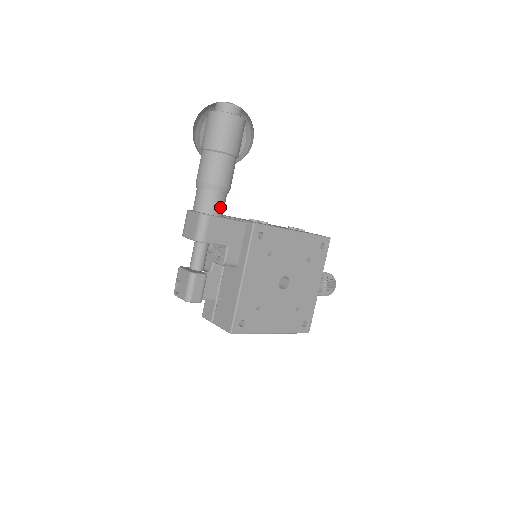
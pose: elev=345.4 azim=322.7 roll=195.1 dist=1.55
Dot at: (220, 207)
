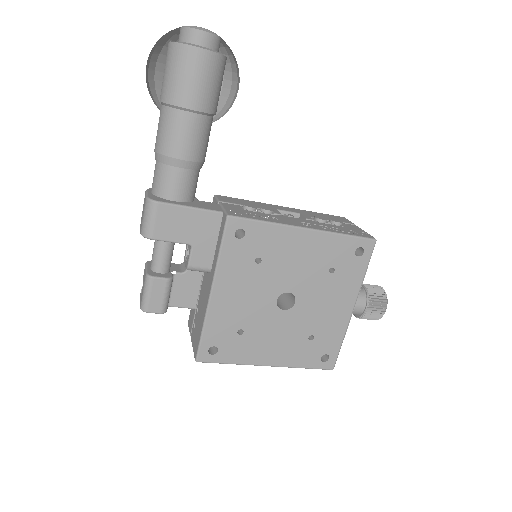
Dot at: (182, 189)
